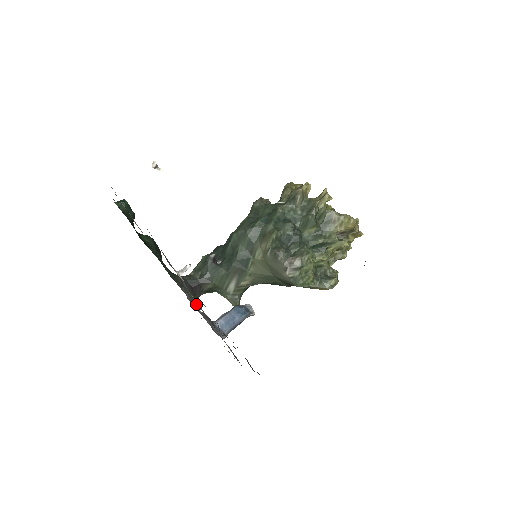
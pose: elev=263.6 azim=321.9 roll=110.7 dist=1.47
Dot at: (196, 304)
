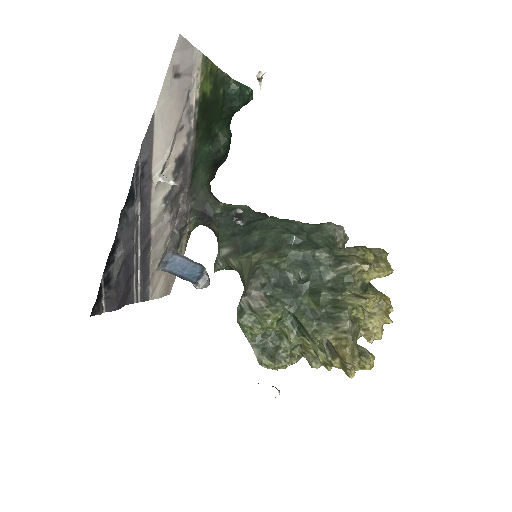
Dot at: (183, 224)
